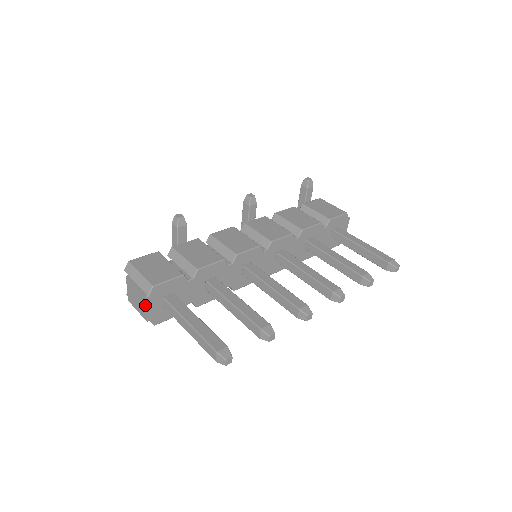
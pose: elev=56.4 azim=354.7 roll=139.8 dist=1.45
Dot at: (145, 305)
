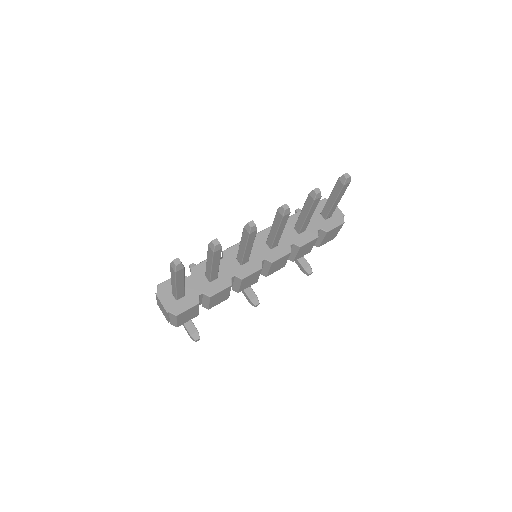
Dot at: (159, 301)
